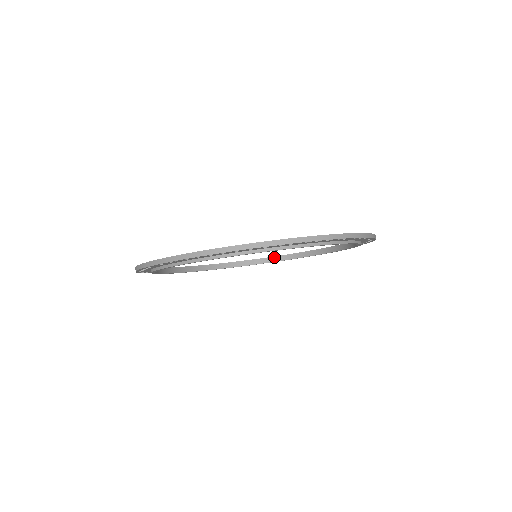
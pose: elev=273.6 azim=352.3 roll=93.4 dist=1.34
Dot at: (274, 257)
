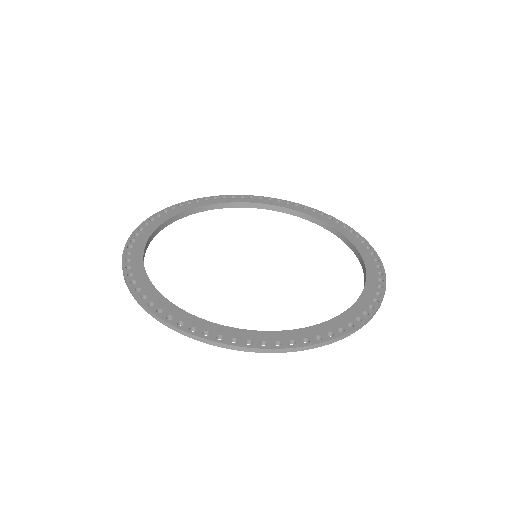
Dot at: (348, 240)
